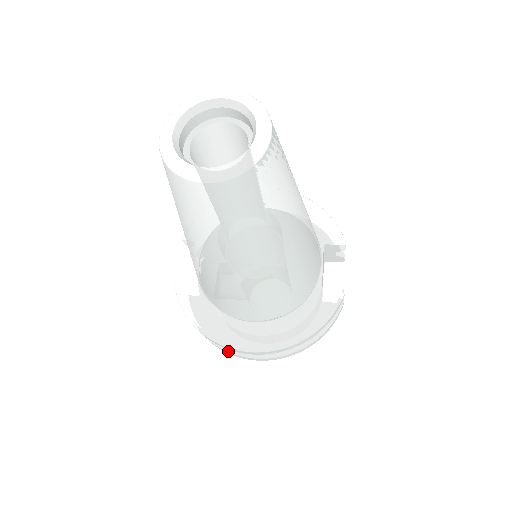
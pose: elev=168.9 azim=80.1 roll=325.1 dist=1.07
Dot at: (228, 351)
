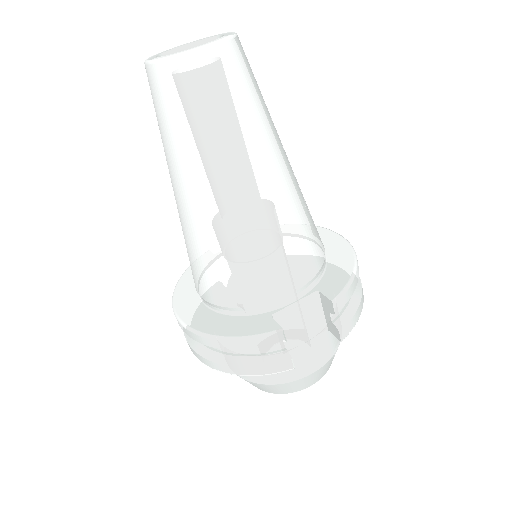
Dot at: occluded
